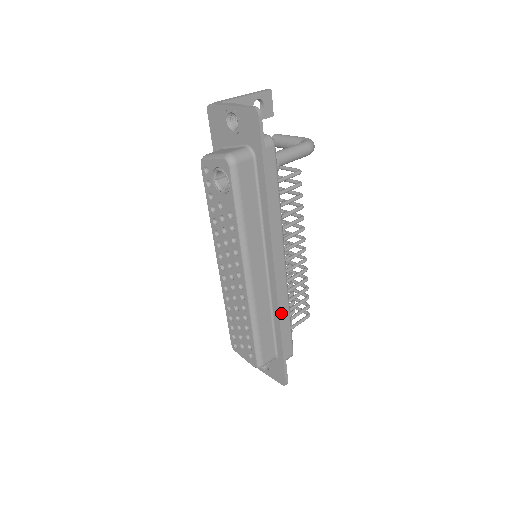
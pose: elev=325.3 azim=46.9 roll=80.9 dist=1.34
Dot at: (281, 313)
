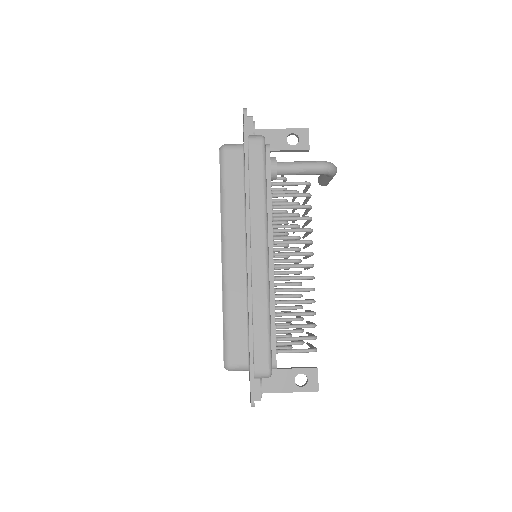
Dot at: (252, 305)
